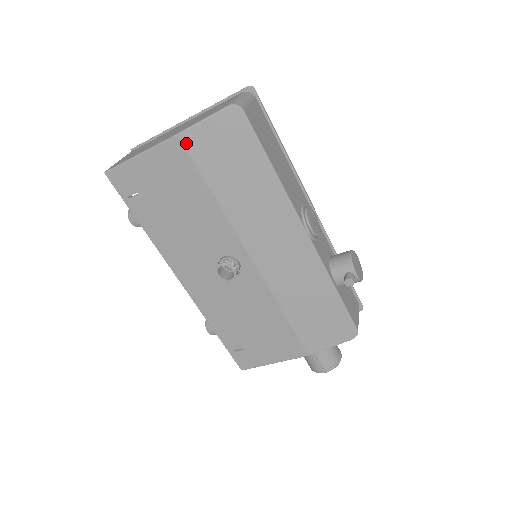
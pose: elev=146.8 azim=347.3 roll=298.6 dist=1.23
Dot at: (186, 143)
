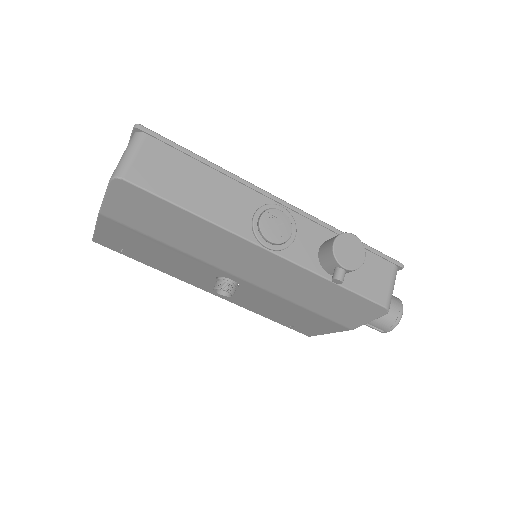
Dot at: (110, 217)
